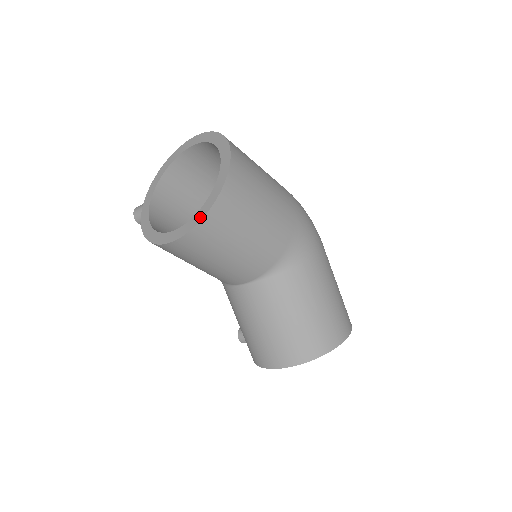
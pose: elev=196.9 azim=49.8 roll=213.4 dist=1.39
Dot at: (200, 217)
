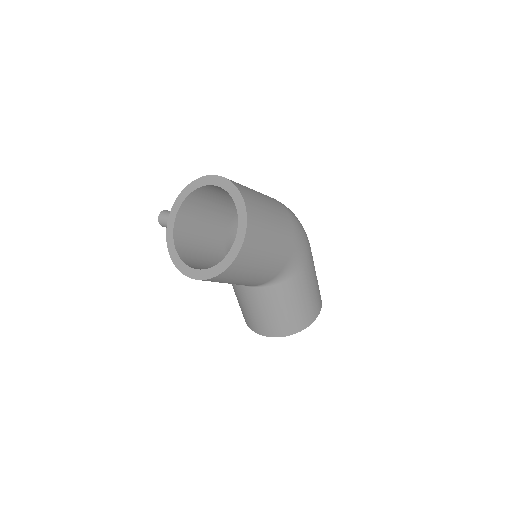
Dot at: (218, 272)
